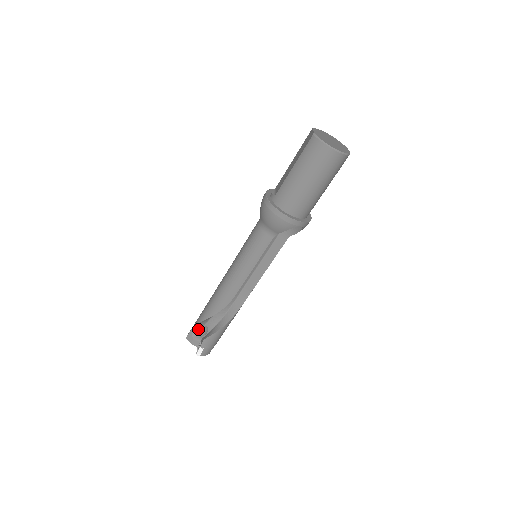
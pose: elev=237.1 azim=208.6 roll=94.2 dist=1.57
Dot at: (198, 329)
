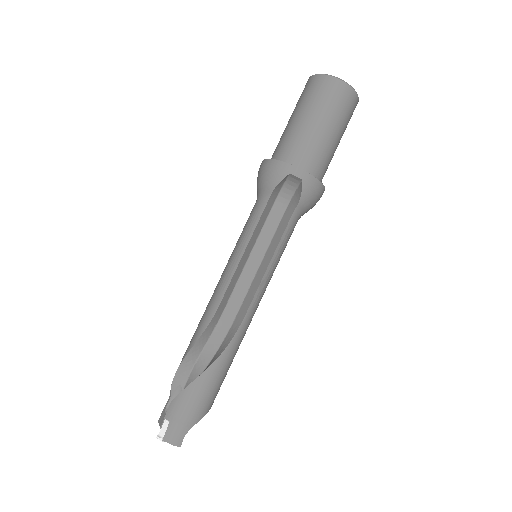
Dot at: occluded
